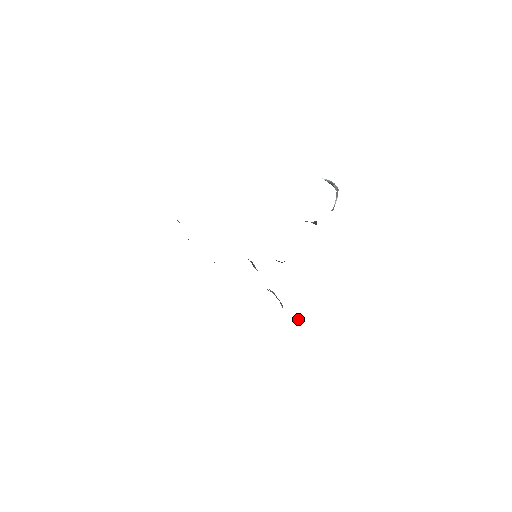
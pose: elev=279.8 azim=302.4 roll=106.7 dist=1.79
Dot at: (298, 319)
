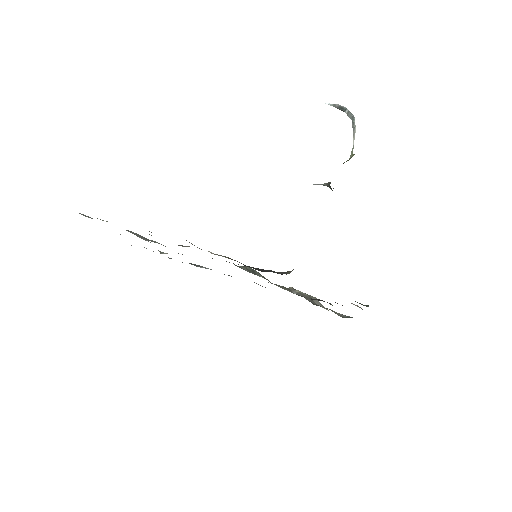
Dot at: (344, 316)
